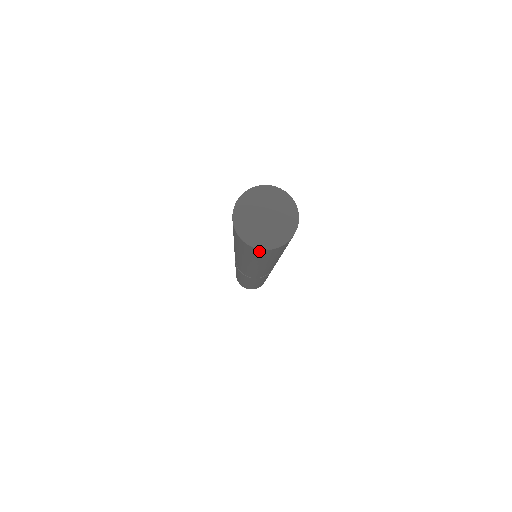
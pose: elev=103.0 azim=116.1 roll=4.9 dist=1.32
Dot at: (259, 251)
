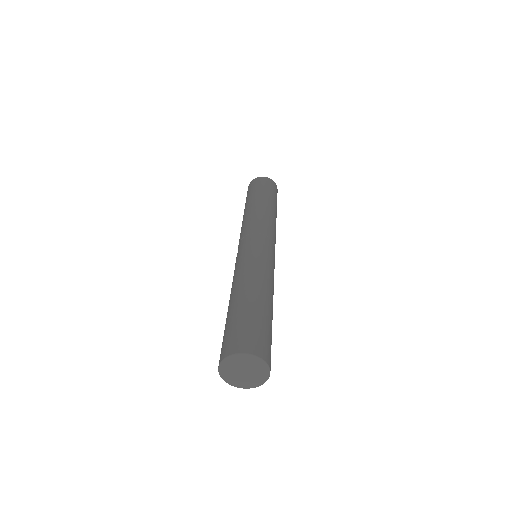
Dot at: occluded
